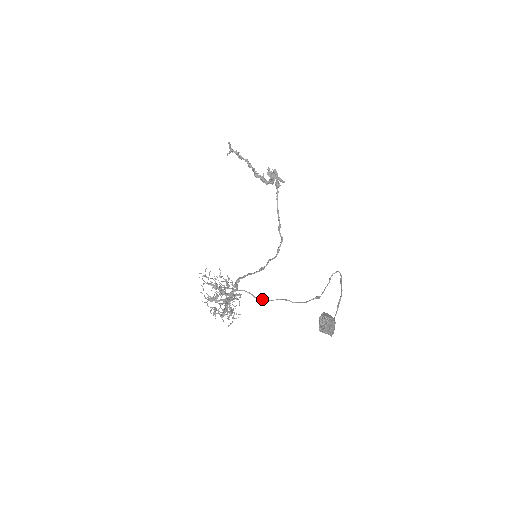
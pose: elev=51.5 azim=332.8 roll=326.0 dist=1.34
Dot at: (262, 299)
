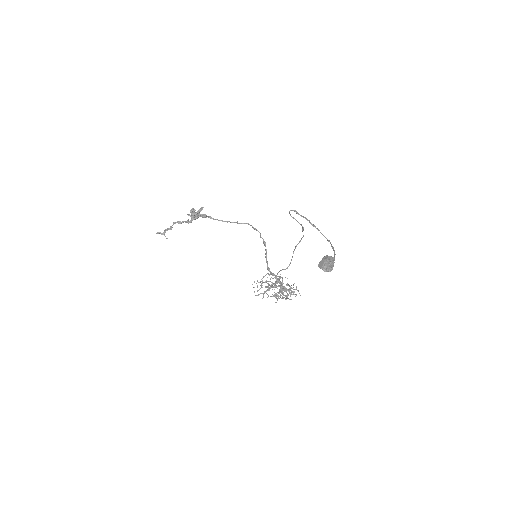
Dot at: (289, 265)
